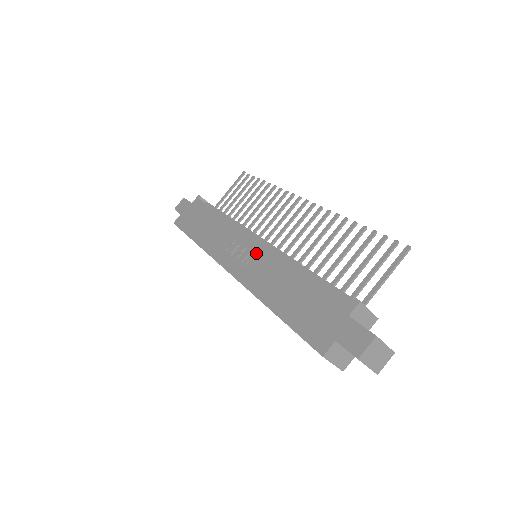
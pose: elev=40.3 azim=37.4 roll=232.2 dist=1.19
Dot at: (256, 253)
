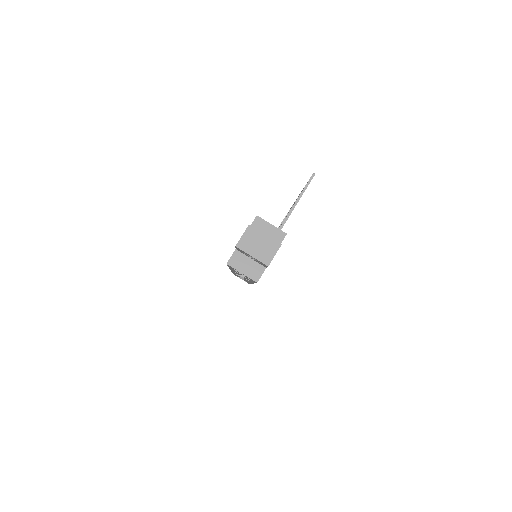
Dot at: occluded
